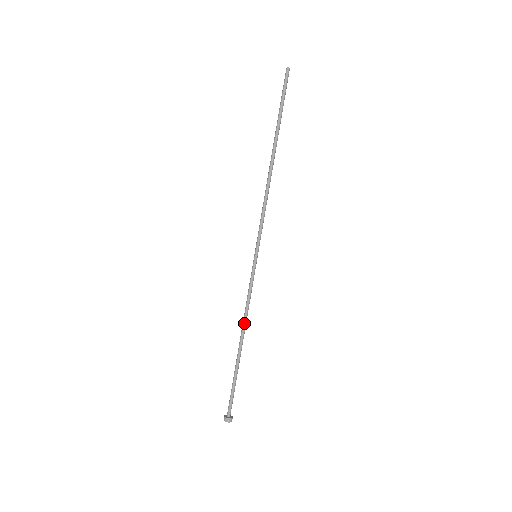
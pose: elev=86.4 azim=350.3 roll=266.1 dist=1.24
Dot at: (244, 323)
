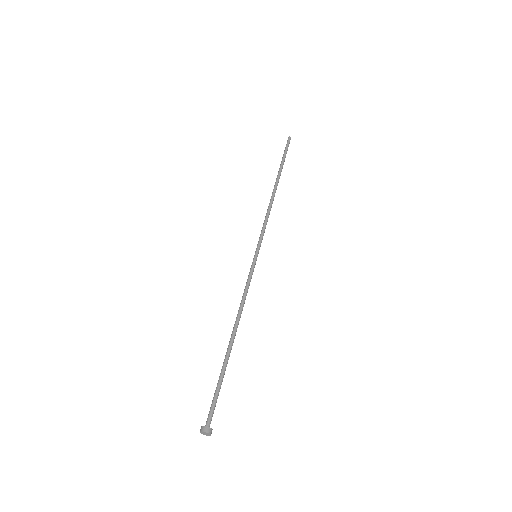
Dot at: (238, 315)
